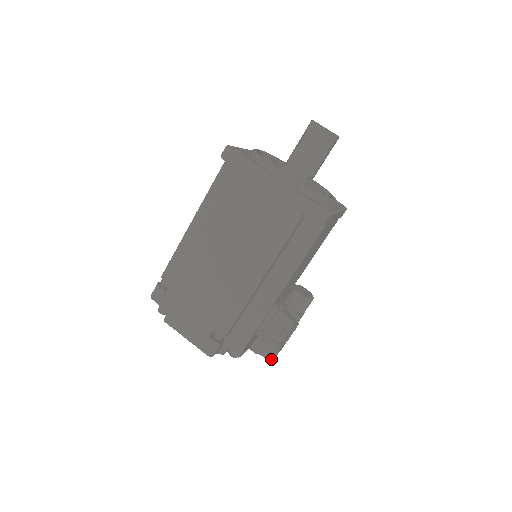
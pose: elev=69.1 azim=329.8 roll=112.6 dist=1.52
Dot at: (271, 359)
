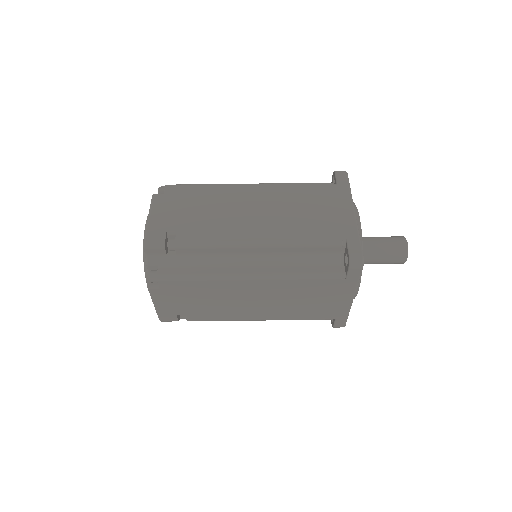
Dot at: occluded
